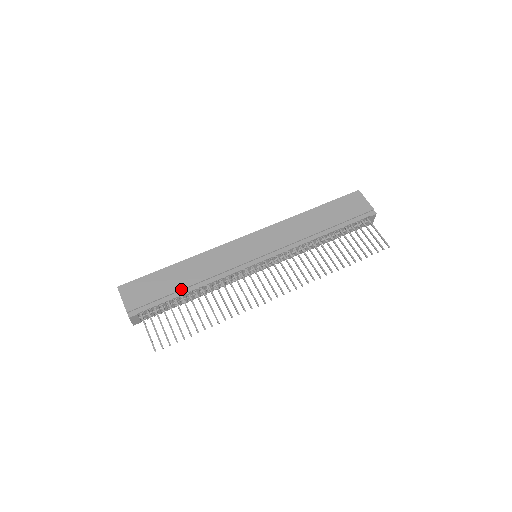
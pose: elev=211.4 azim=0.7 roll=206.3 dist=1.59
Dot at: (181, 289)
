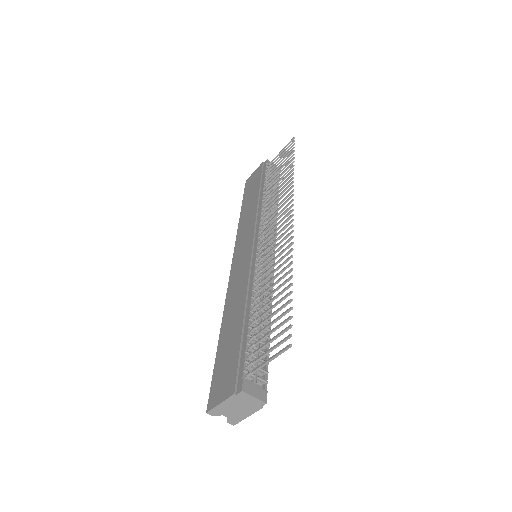
Dot at: (242, 323)
